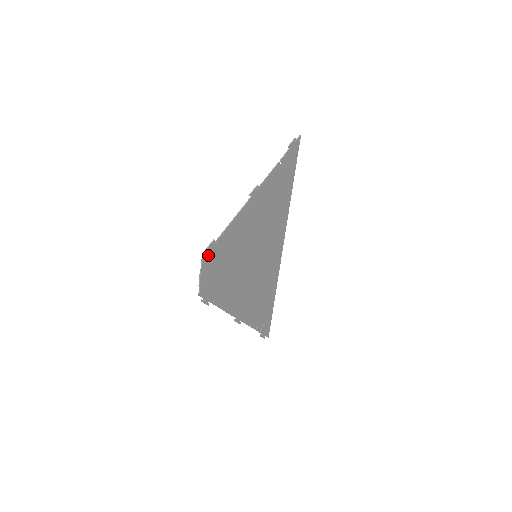
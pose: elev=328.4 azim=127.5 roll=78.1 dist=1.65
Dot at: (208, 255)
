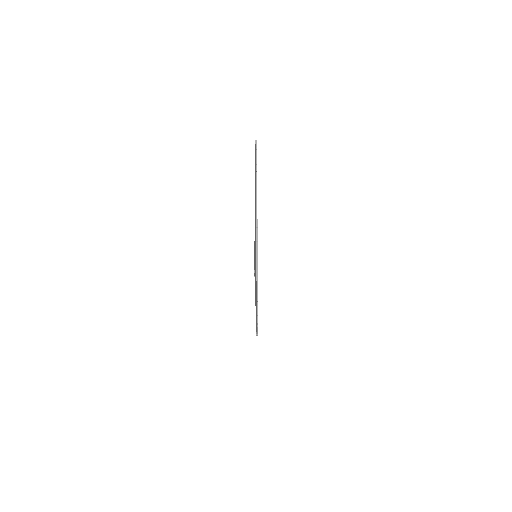
Dot at: occluded
